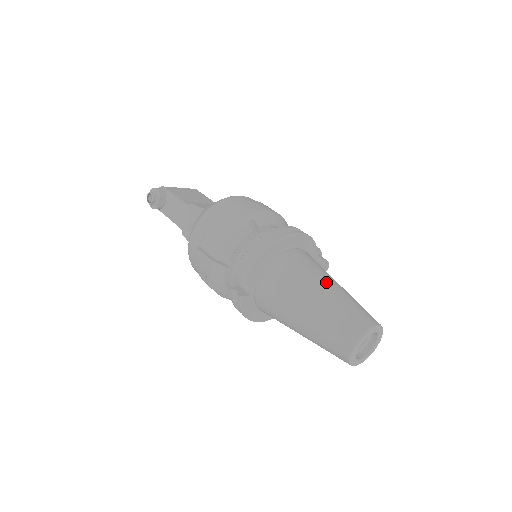
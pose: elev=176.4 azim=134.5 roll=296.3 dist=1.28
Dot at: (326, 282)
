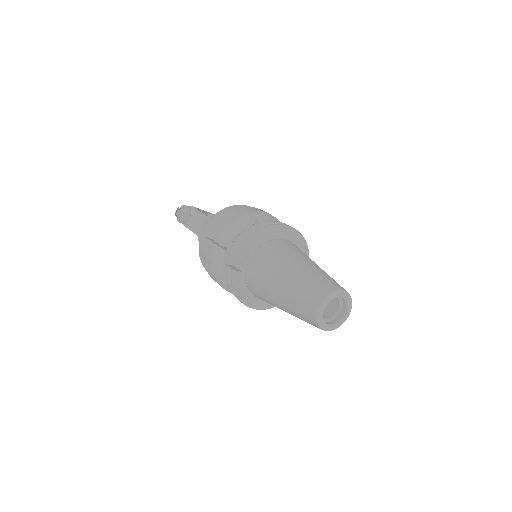
Dot at: (307, 260)
